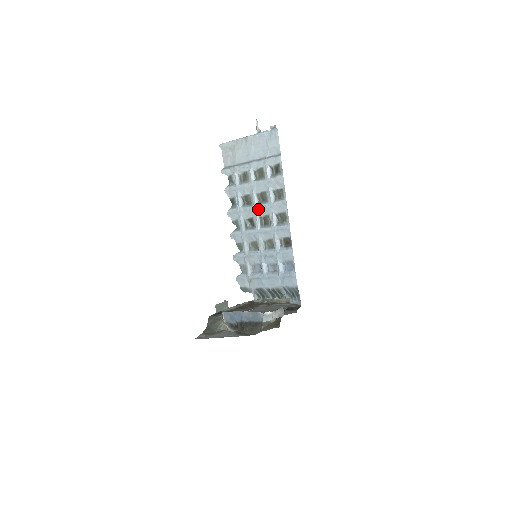
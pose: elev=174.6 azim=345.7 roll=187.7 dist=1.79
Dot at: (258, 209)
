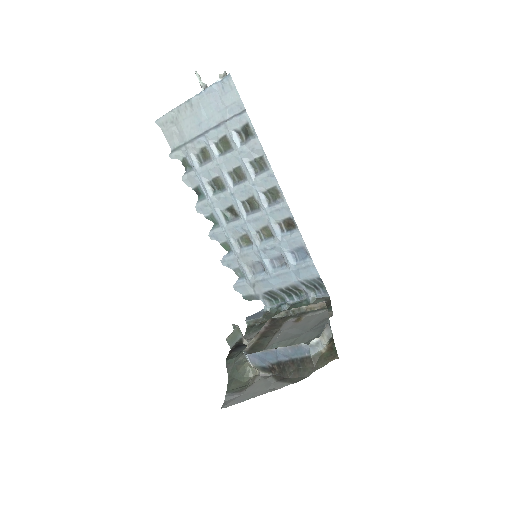
Dot at: (236, 192)
